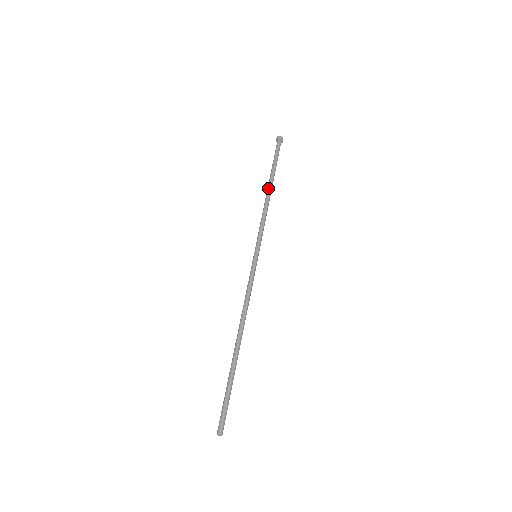
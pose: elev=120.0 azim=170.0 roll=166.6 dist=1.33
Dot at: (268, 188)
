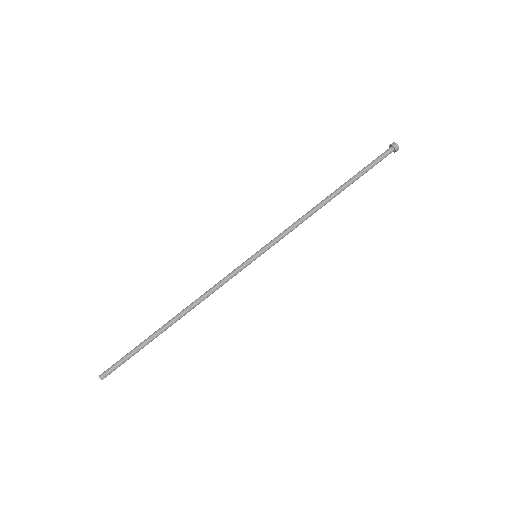
Dot at: (329, 195)
